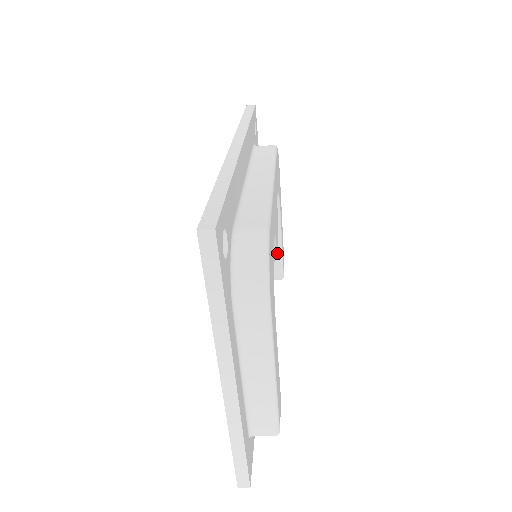
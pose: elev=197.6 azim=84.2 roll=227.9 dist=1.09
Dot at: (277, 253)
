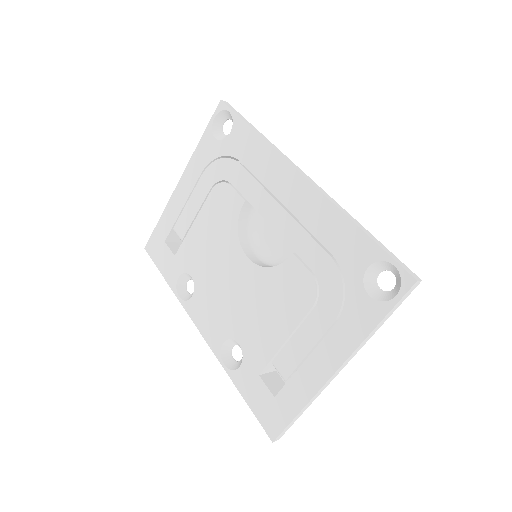
Dot at: occluded
